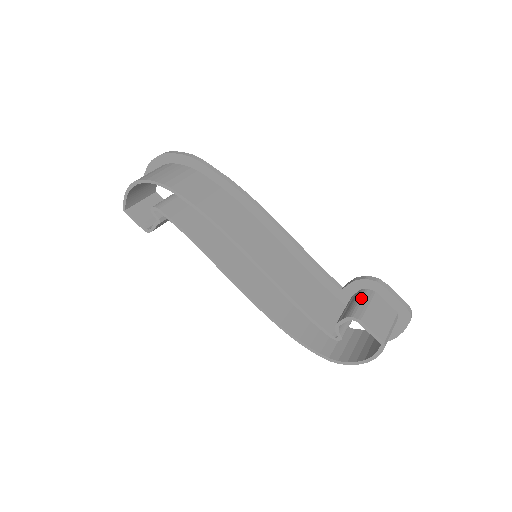
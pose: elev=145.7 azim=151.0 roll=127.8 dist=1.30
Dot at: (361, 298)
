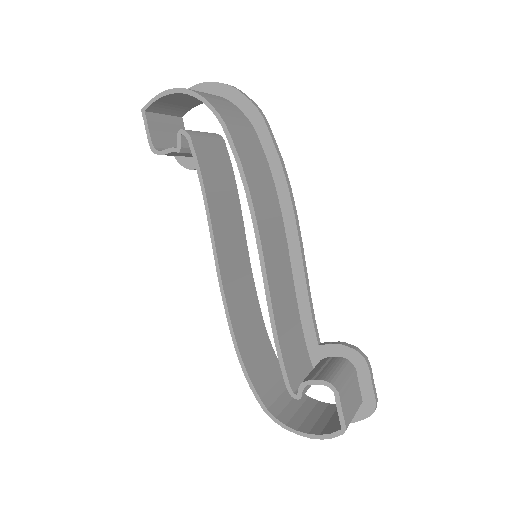
Dot at: (342, 367)
